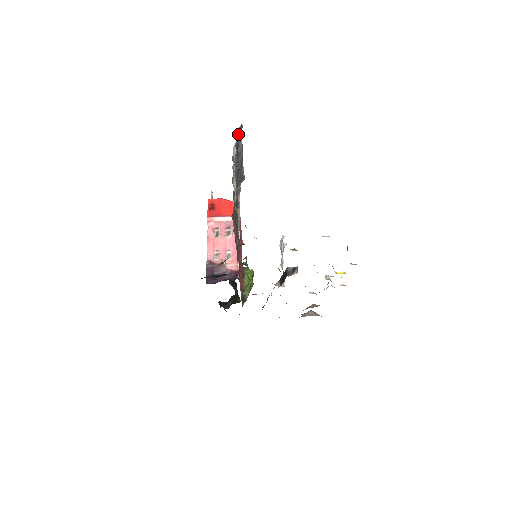
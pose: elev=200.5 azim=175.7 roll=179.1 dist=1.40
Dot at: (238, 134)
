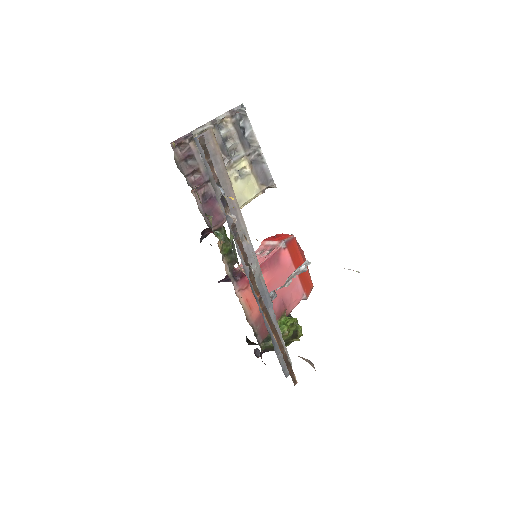
Dot at: (237, 111)
